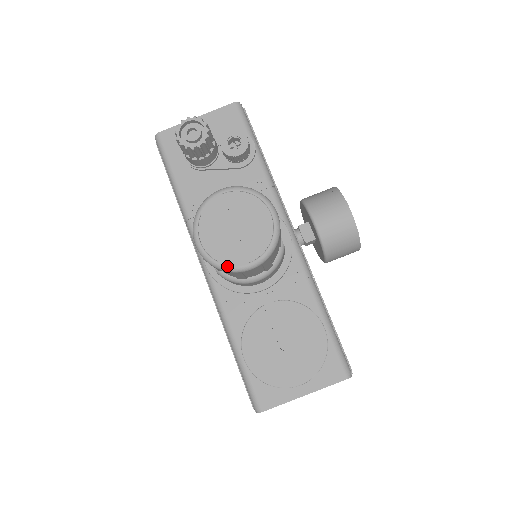
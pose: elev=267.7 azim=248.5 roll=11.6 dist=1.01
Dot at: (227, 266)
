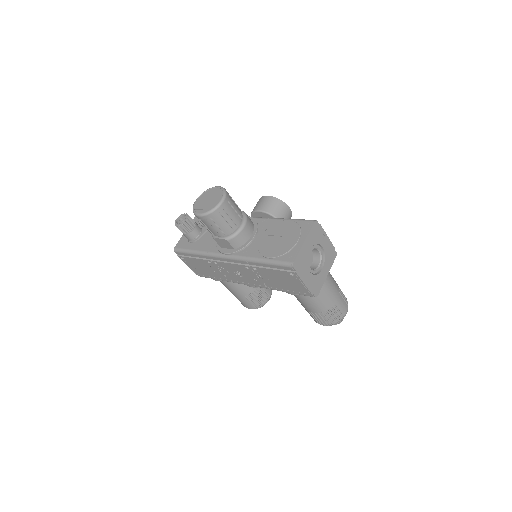
Dot at: (214, 207)
